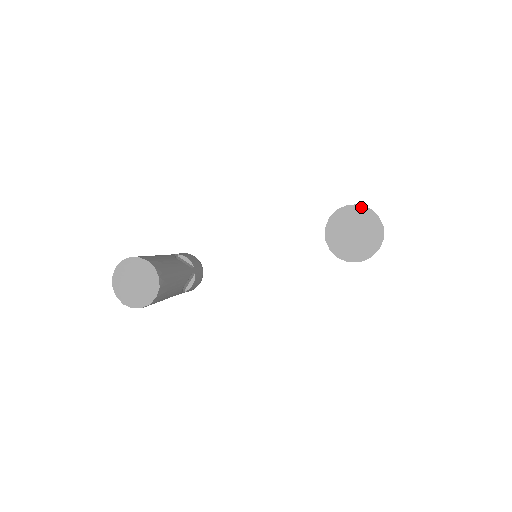
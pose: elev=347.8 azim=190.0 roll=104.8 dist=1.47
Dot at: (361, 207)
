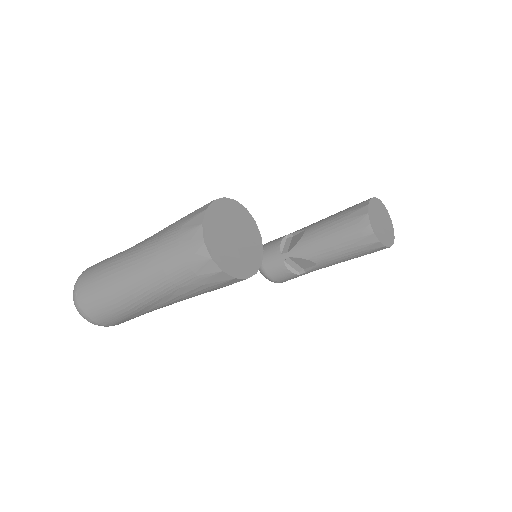
Dot at: (380, 201)
